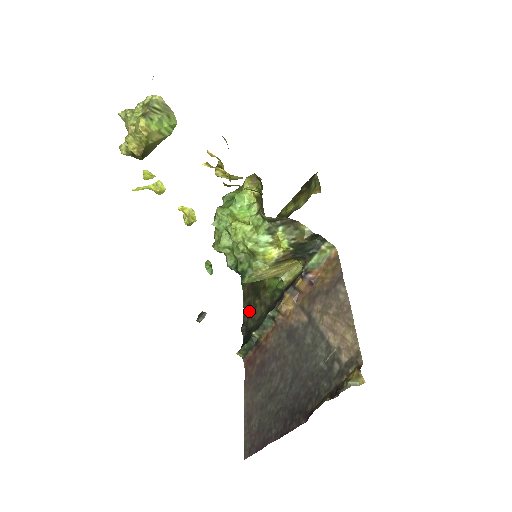
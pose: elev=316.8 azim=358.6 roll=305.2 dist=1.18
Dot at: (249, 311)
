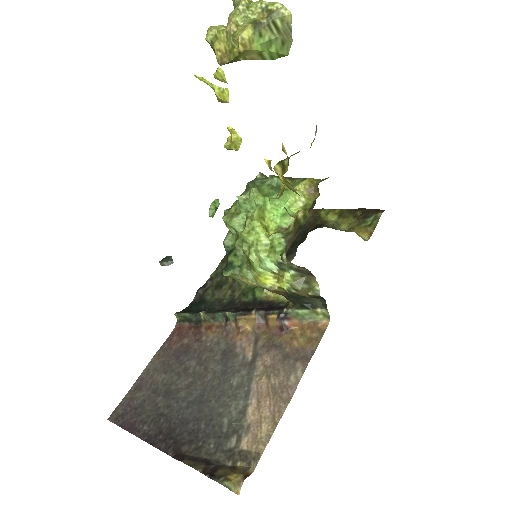
Dot at: (217, 279)
